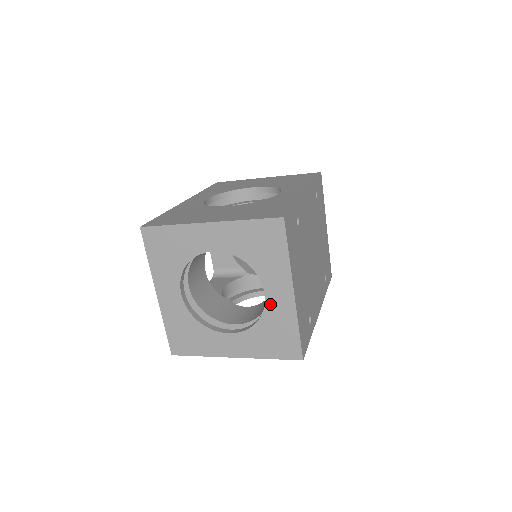
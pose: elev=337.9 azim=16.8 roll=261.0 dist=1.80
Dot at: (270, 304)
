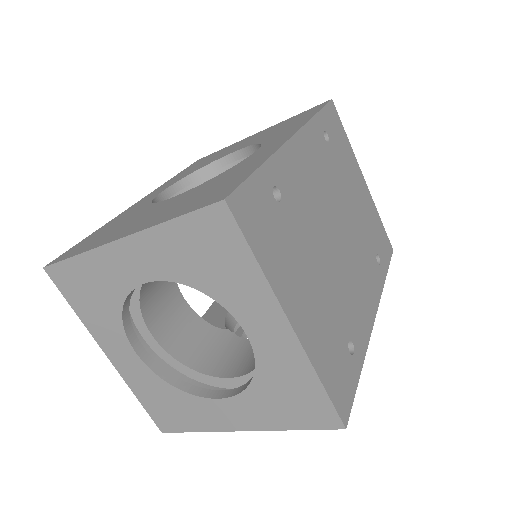
Dot at: (261, 349)
